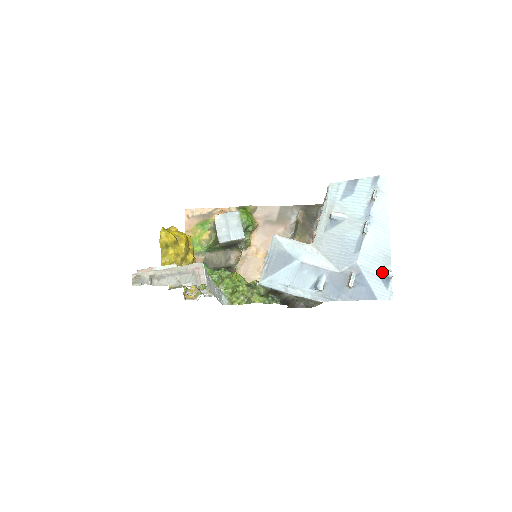
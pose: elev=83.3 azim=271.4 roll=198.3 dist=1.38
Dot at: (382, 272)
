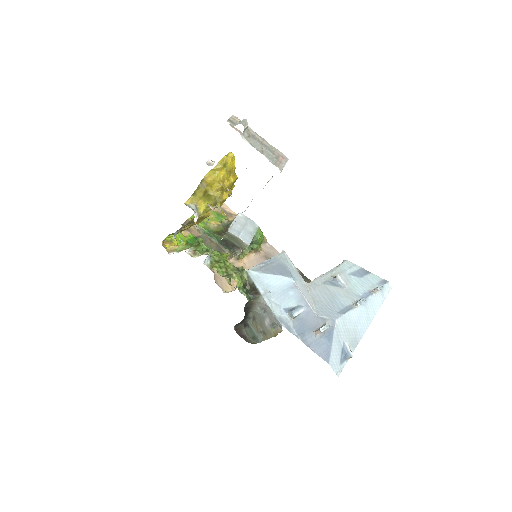
Dot at: (346, 347)
